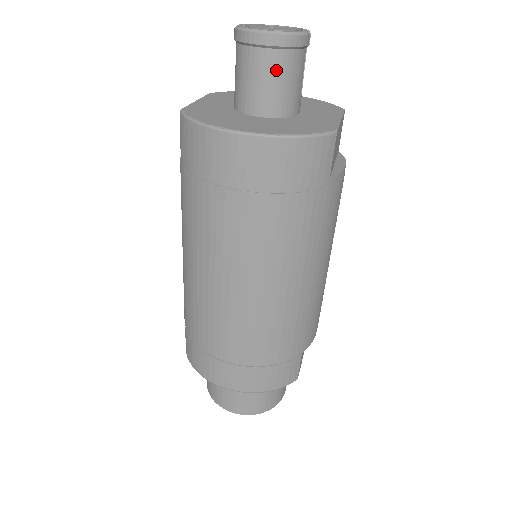
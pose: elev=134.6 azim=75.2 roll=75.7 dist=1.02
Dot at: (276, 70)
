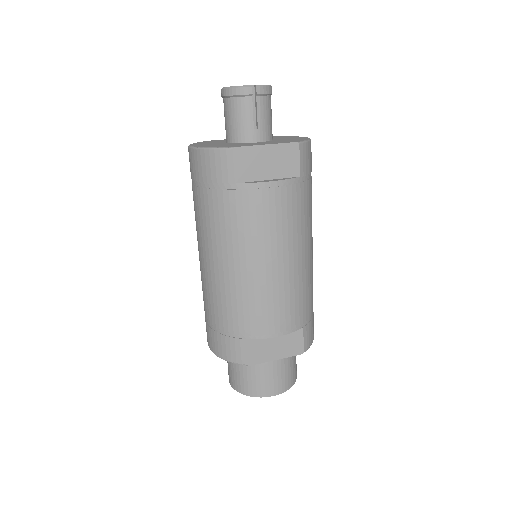
Dot at: (229, 111)
